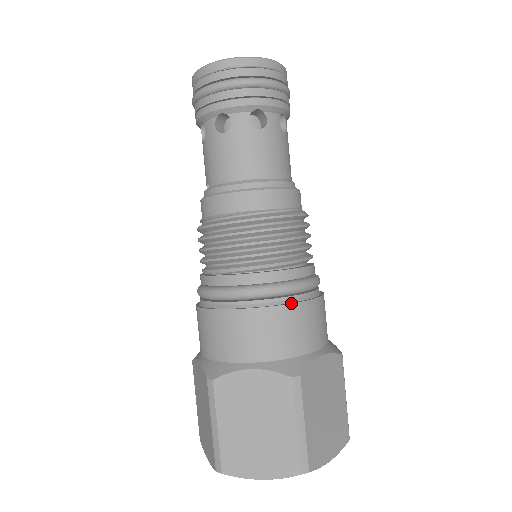
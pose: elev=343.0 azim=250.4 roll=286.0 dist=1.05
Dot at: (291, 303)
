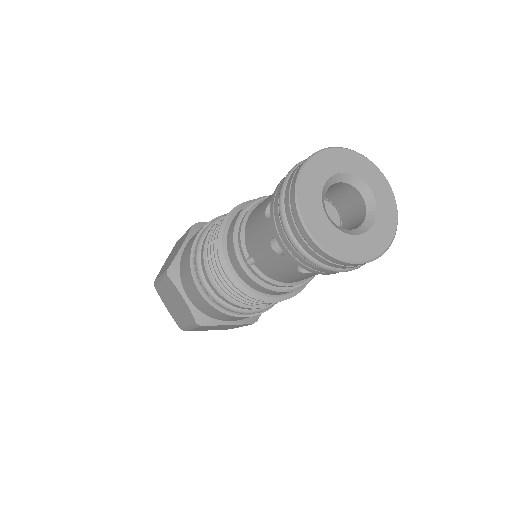
Dot at: occluded
